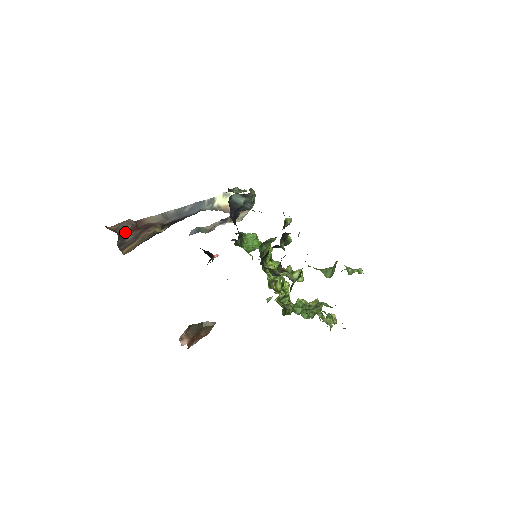
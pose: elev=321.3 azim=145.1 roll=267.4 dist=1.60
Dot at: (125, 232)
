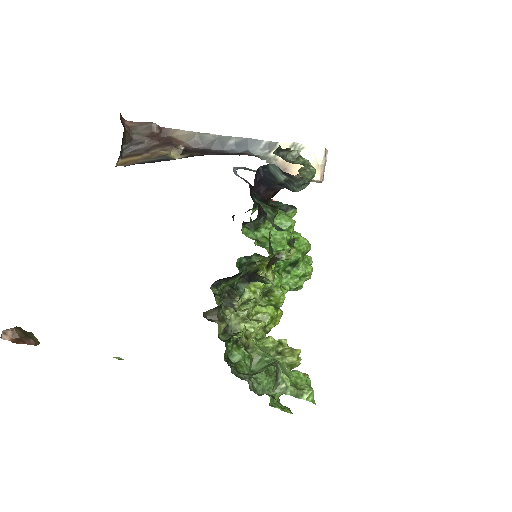
Dot at: (140, 137)
